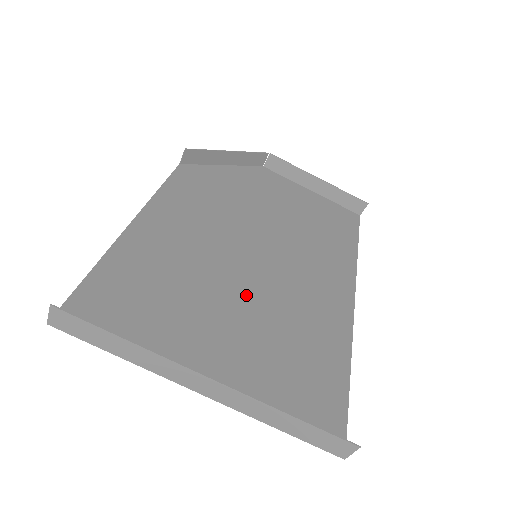
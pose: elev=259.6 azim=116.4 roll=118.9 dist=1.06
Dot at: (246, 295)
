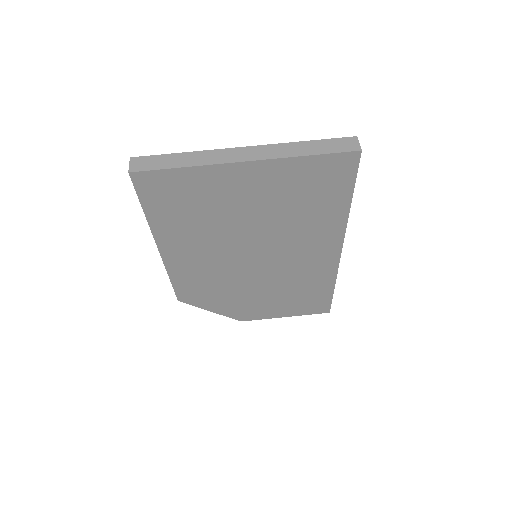
Dot at: (257, 229)
